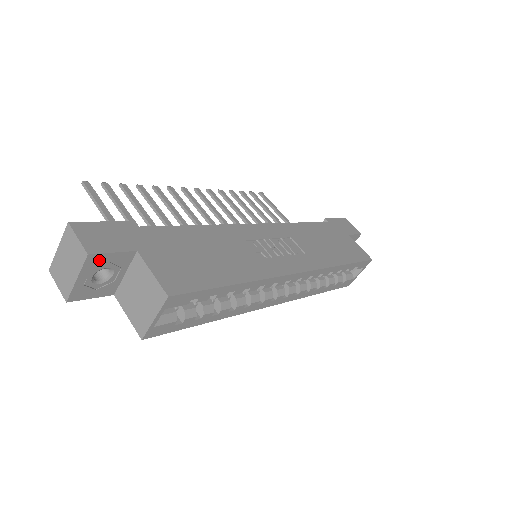
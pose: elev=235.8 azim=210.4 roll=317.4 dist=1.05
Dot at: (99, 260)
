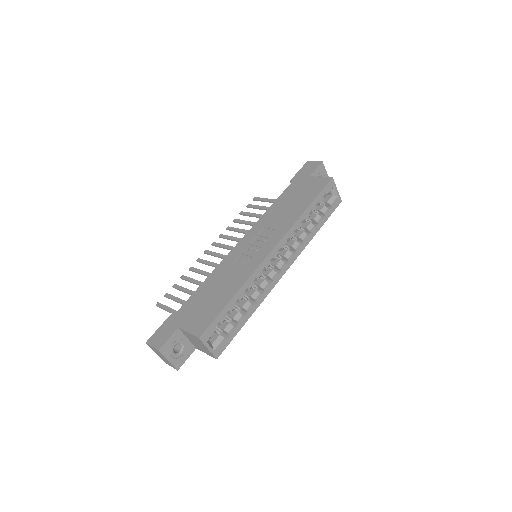
Dot at: (167, 347)
